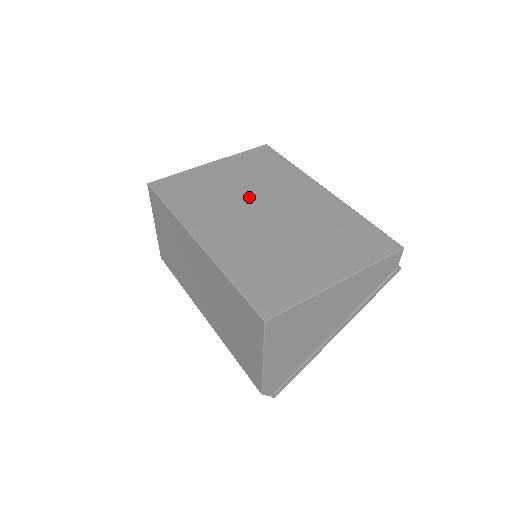
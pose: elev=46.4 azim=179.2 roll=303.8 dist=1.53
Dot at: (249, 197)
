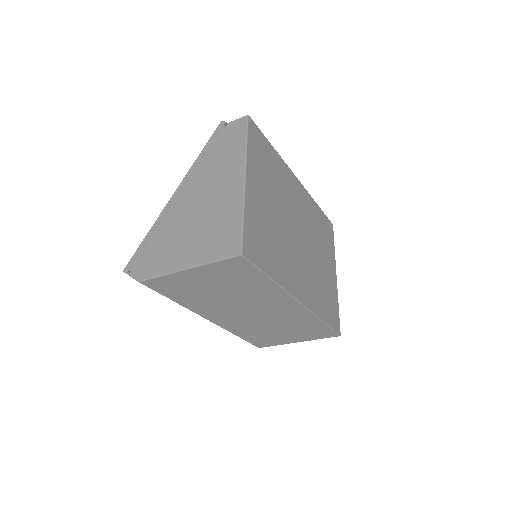
Dot at: (287, 222)
